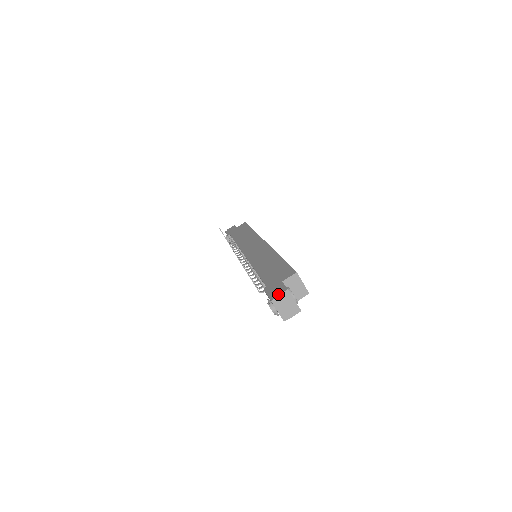
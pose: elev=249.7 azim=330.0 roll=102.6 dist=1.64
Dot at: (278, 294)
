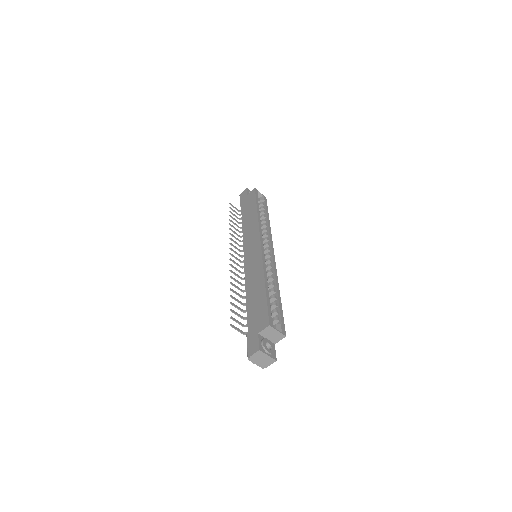
Dot at: (252, 354)
